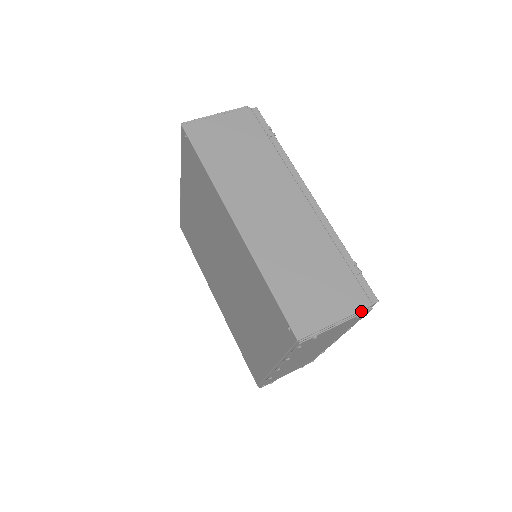
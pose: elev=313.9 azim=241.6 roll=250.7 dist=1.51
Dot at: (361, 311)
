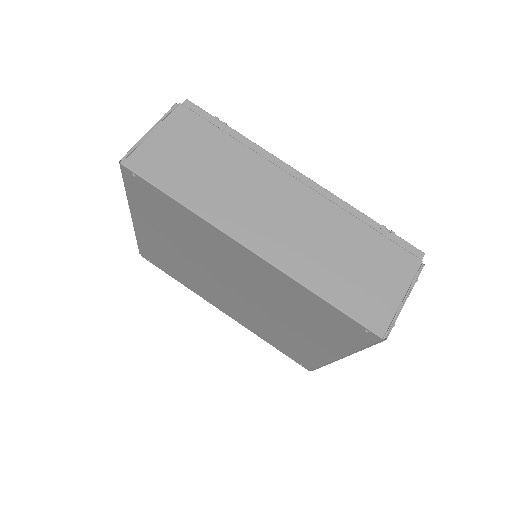
Dot at: (417, 273)
